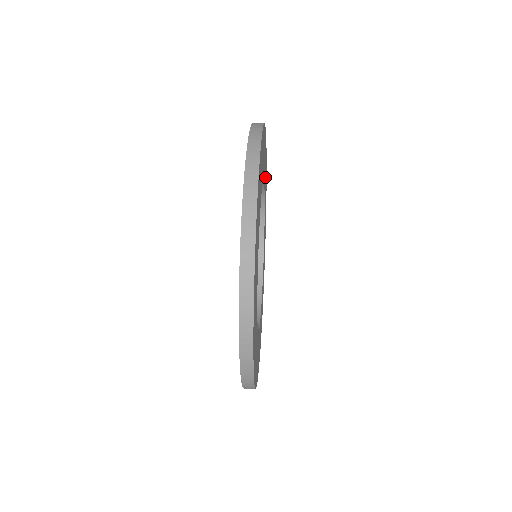
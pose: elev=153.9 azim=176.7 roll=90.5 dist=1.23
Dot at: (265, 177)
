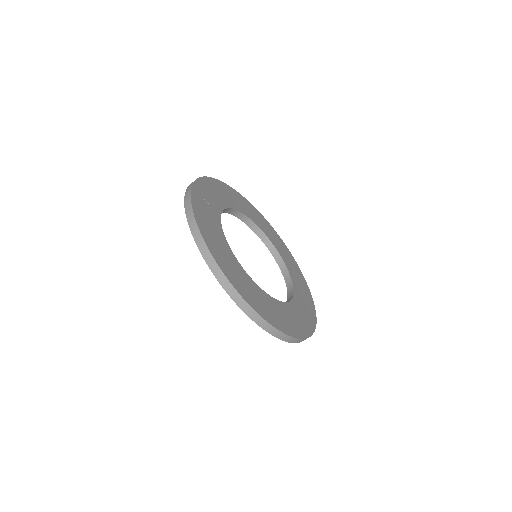
Dot at: (232, 199)
